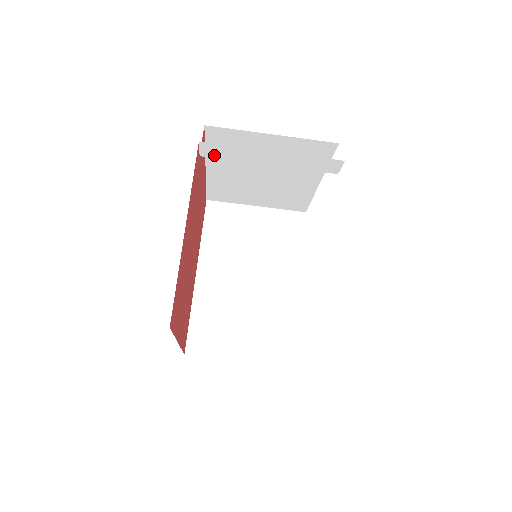
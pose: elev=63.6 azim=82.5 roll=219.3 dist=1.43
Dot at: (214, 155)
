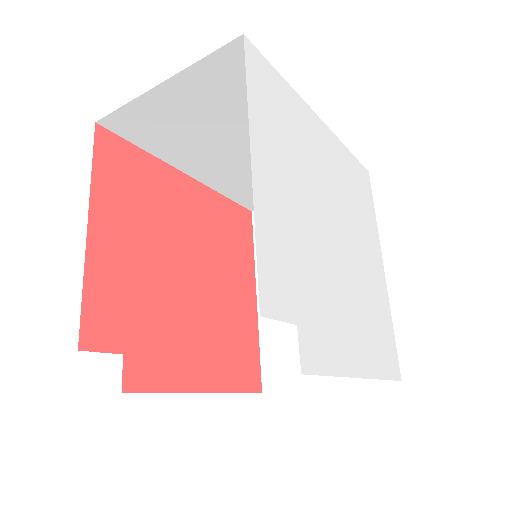
Dot at: occluded
